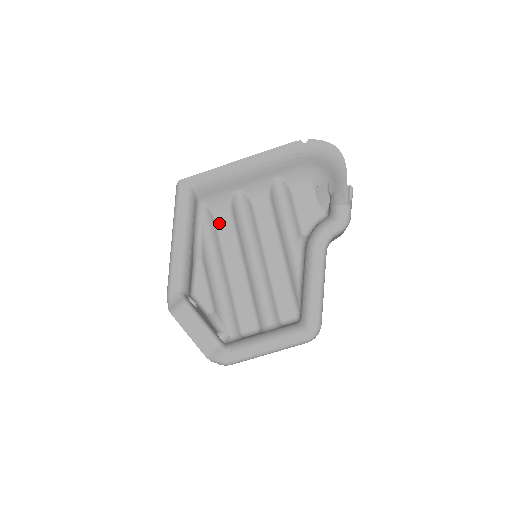
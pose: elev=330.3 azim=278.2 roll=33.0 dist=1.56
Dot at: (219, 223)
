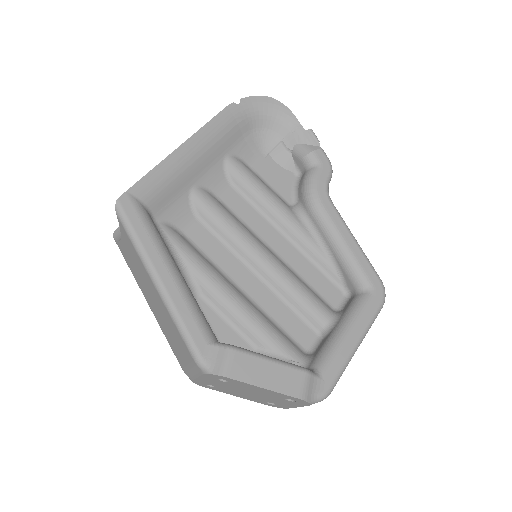
Dot at: (191, 238)
